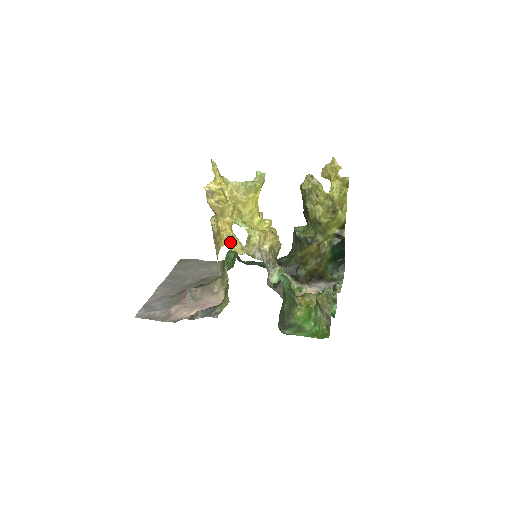
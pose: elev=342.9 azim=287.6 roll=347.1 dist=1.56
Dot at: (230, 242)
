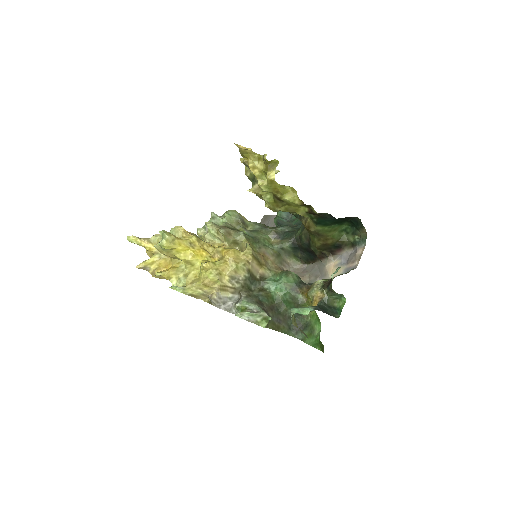
Dot at: occluded
